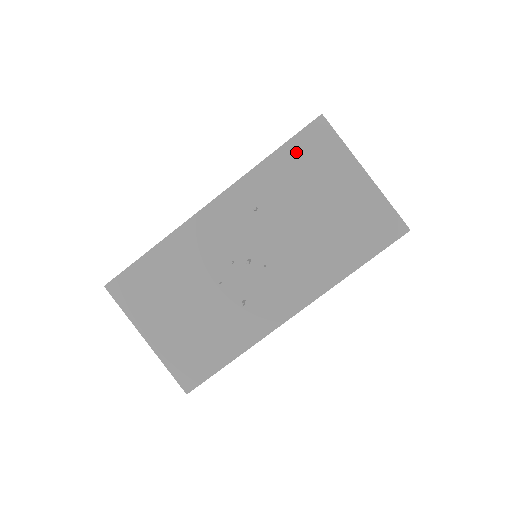
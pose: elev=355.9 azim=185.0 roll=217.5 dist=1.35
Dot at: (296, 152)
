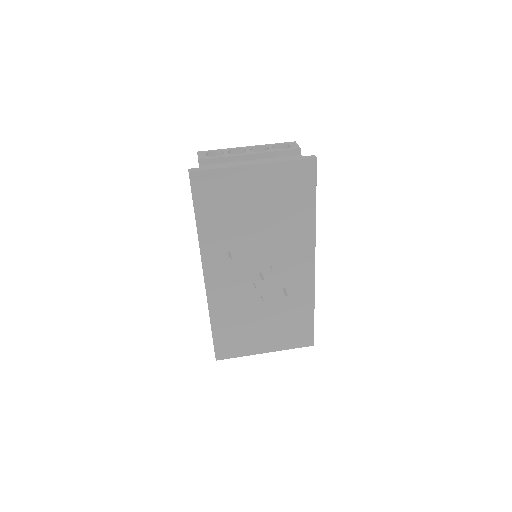
Dot at: (206, 206)
